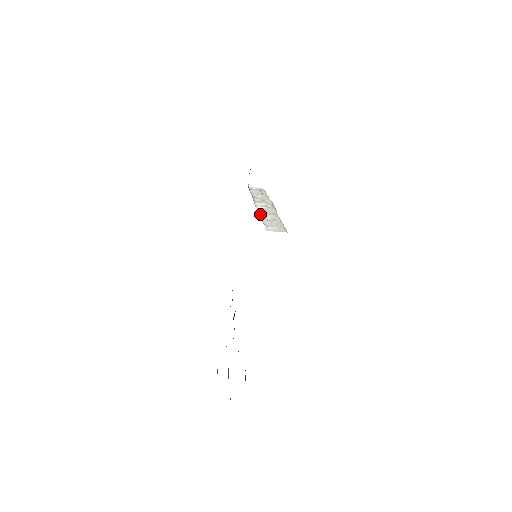
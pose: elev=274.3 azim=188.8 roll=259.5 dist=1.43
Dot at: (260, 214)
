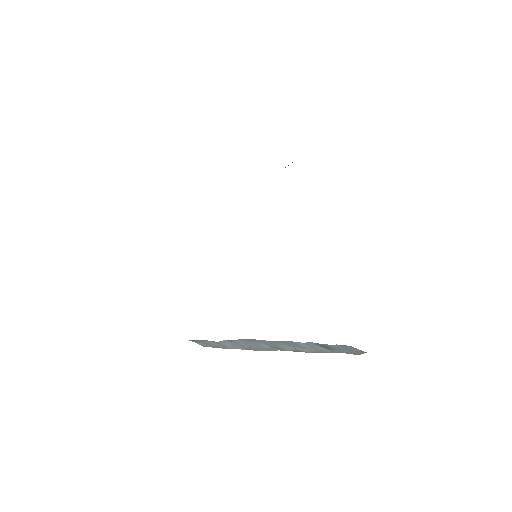
Dot at: occluded
